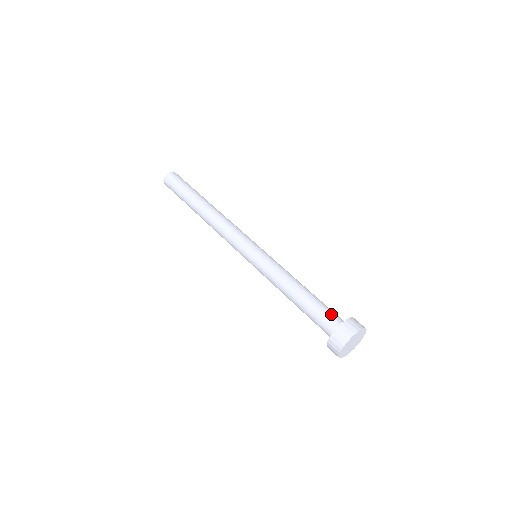
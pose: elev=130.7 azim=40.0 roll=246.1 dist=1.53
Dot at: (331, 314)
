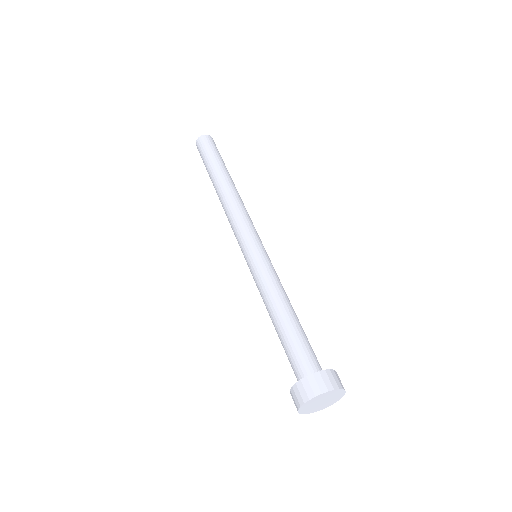
Dot at: (301, 359)
